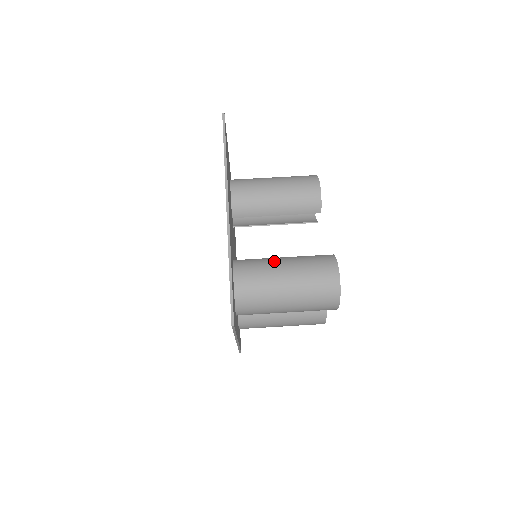
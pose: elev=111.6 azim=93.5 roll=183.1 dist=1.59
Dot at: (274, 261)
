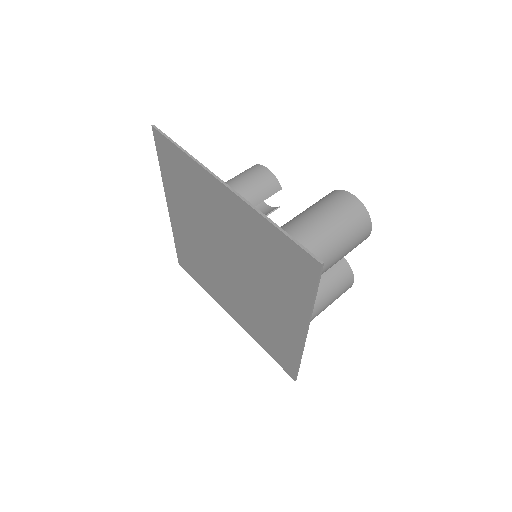
Dot at: (291, 221)
